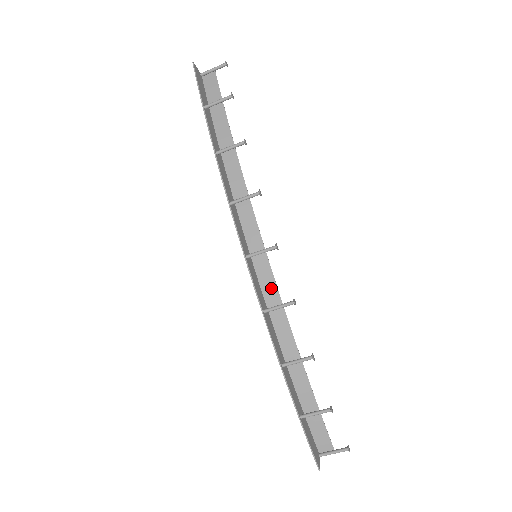
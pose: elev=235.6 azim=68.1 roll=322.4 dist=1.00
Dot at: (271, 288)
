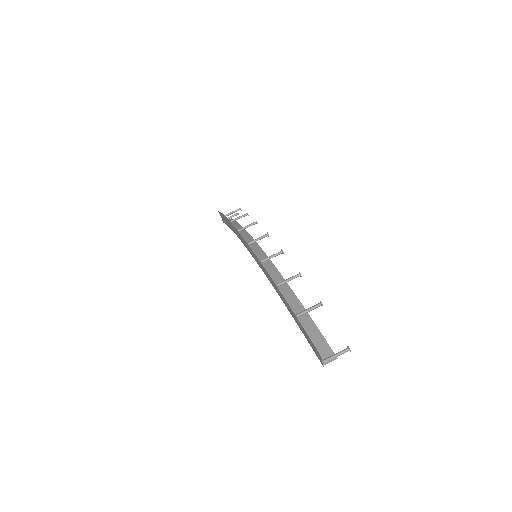
Dot at: (267, 263)
